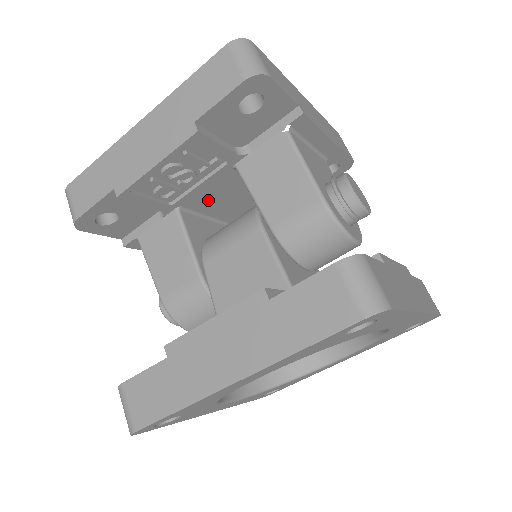
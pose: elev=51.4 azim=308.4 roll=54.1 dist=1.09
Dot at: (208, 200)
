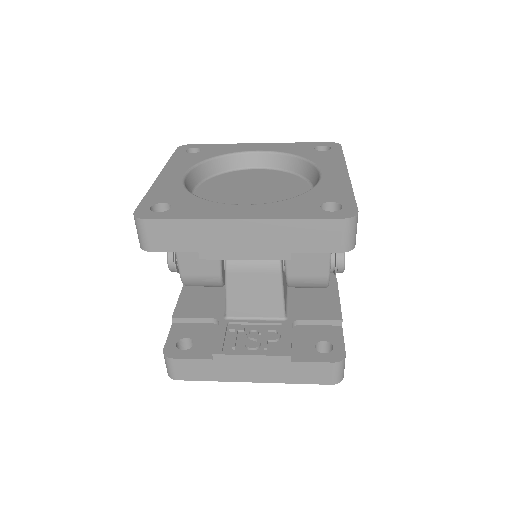
Dot at: occluded
